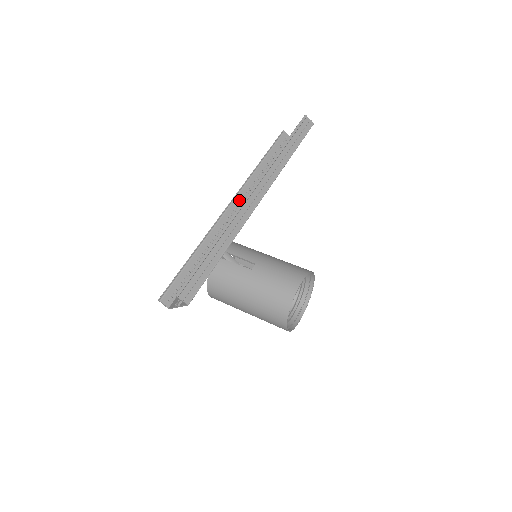
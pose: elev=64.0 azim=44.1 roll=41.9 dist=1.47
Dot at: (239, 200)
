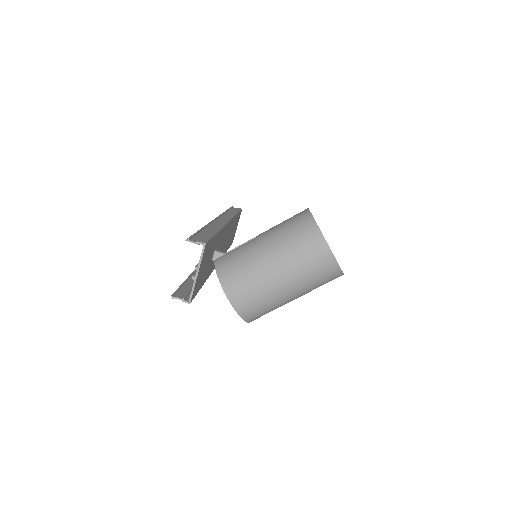
Dot at: occluded
